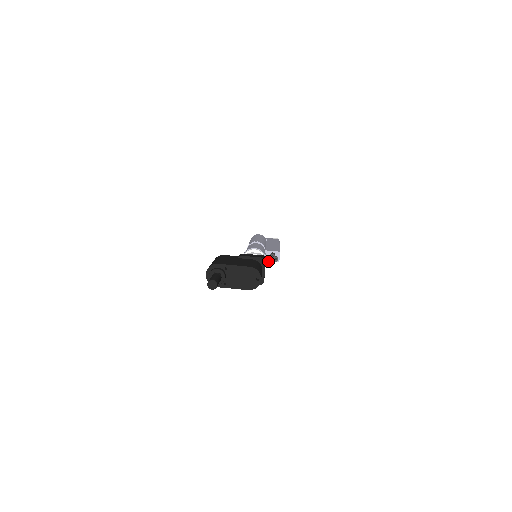
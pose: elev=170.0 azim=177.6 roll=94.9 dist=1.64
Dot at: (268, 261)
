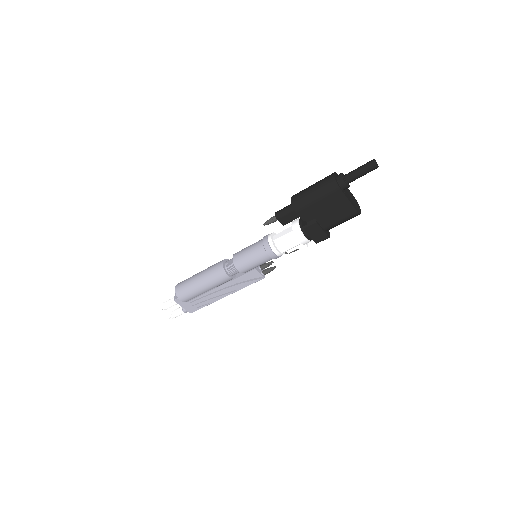
Dot at: occluded
